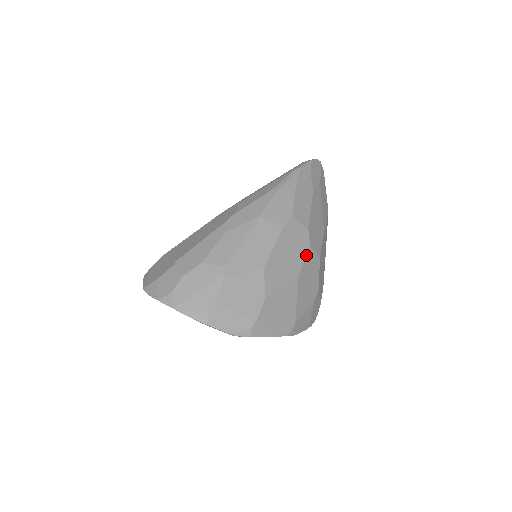
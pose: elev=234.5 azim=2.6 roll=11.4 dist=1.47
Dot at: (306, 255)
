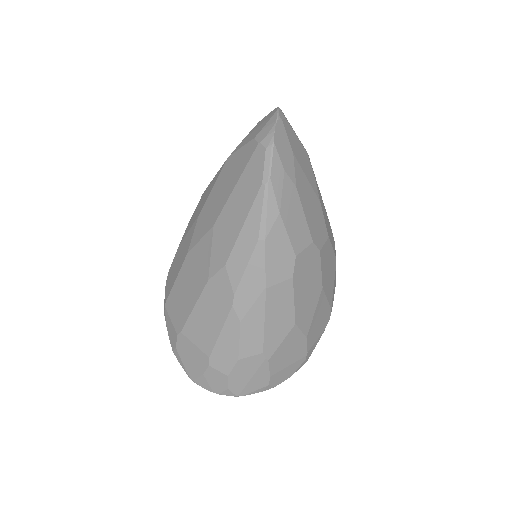
Dot at: (321, 263)
